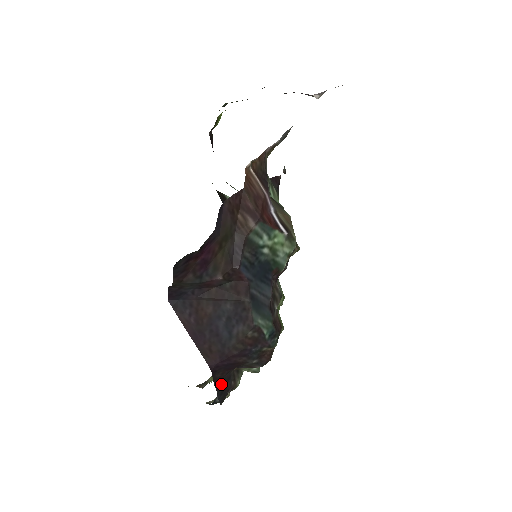
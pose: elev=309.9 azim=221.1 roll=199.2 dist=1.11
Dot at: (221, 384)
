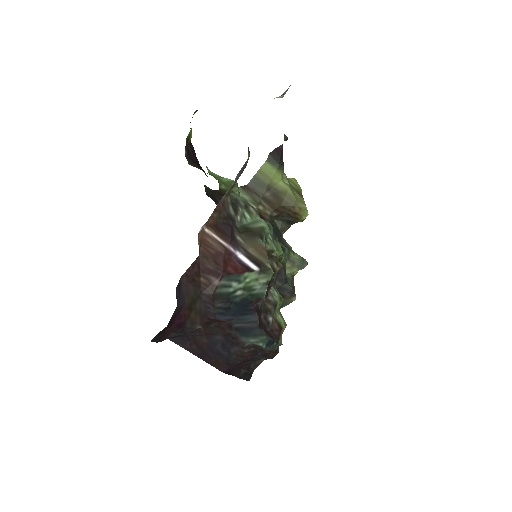
Dot at: (242, 371)
